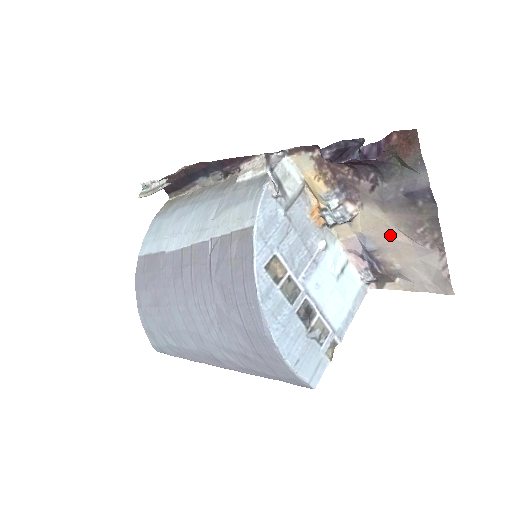
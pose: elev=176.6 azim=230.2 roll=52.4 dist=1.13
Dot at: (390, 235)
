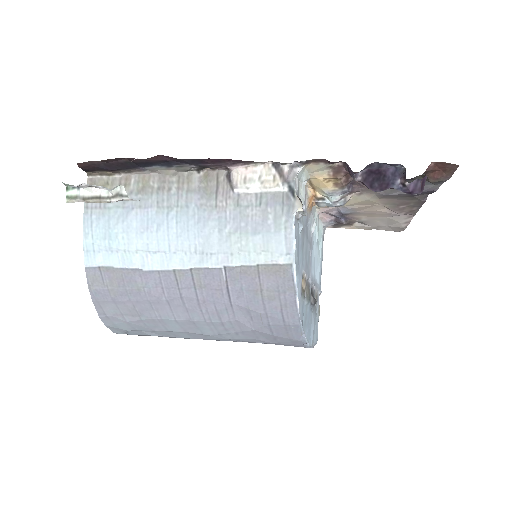
Dot at: (373, 208)
